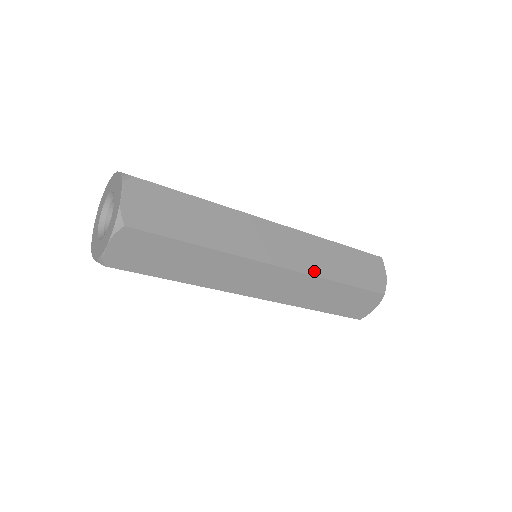
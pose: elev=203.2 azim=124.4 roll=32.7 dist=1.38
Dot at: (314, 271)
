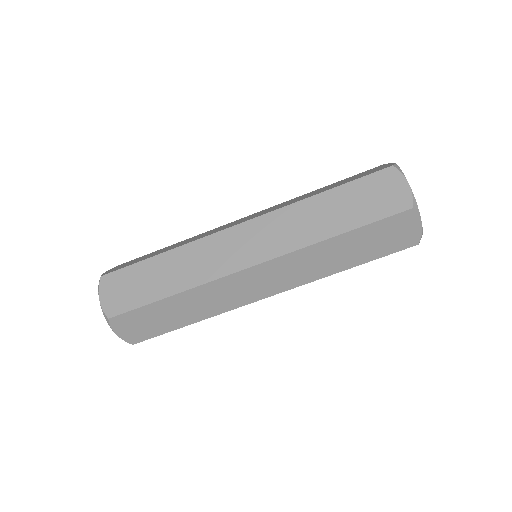
Dot at: (297, 244)
